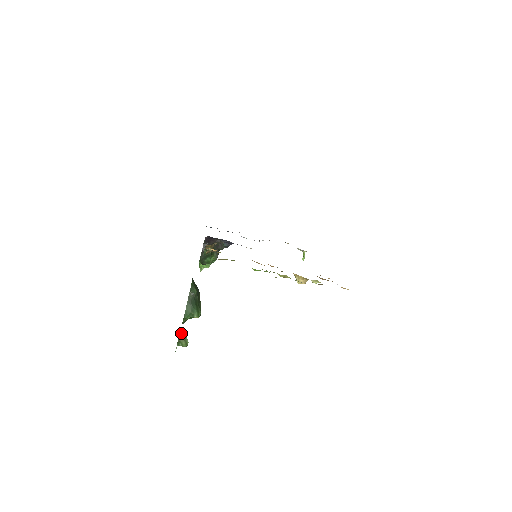
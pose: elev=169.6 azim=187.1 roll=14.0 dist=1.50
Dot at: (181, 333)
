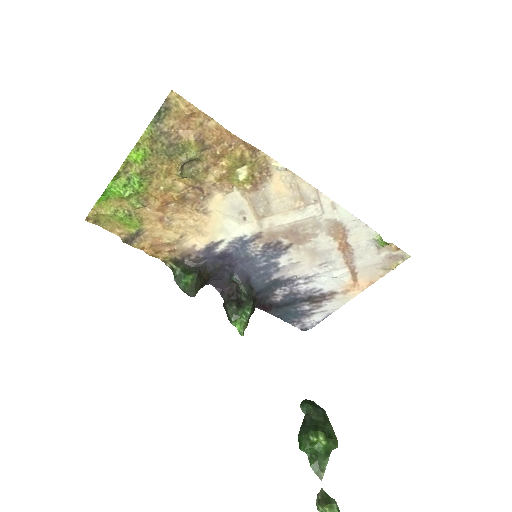
Dot at: (322, 494)
